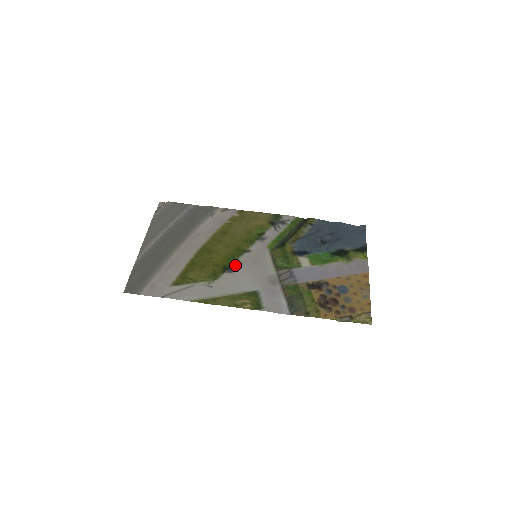
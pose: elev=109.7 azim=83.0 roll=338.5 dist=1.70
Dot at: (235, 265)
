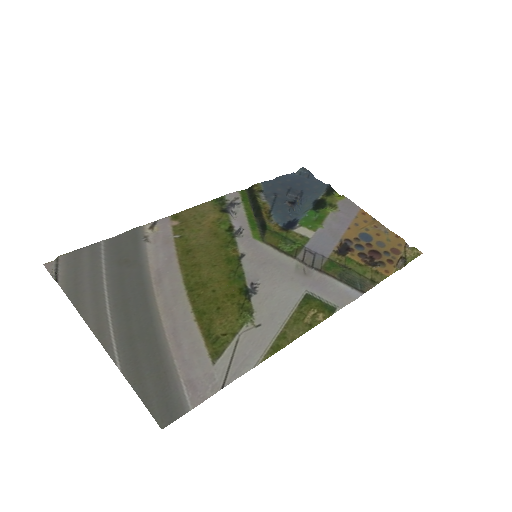
Dot at: (249, 281)
